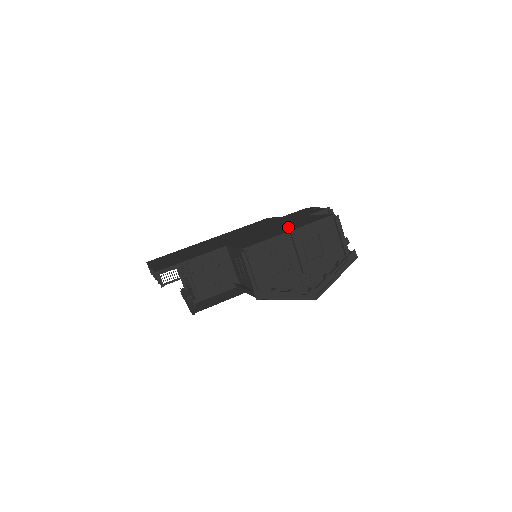
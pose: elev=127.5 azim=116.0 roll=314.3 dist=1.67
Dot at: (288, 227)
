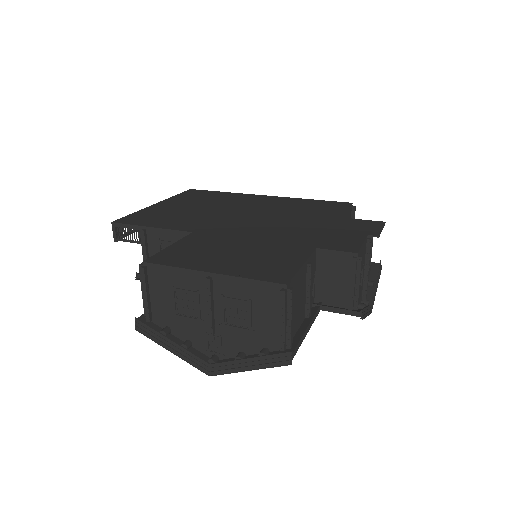
Dot at: (240, 258)
